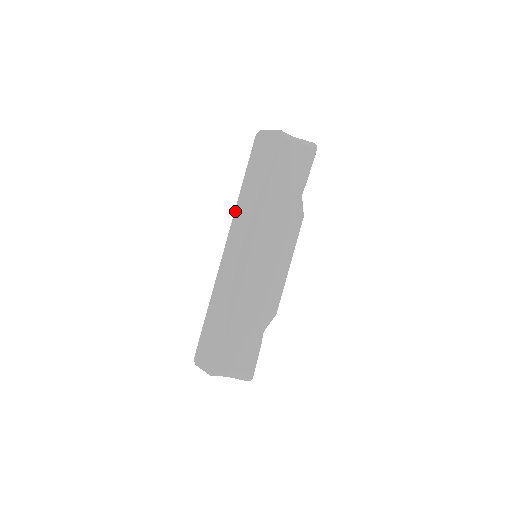
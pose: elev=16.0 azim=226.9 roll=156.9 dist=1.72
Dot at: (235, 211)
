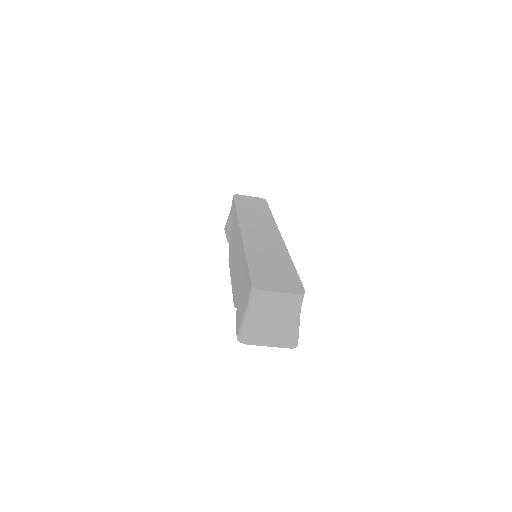
Dot at: (239, 216)
